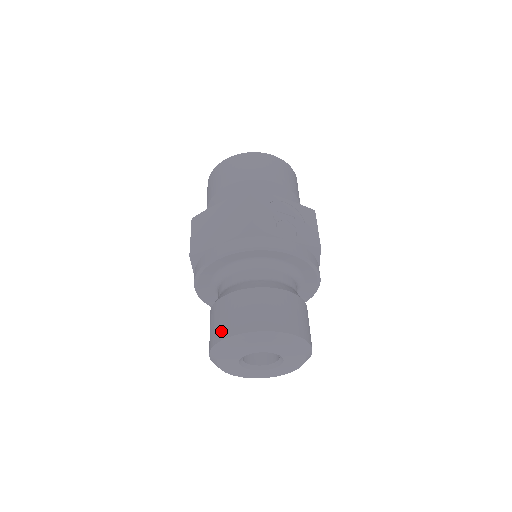
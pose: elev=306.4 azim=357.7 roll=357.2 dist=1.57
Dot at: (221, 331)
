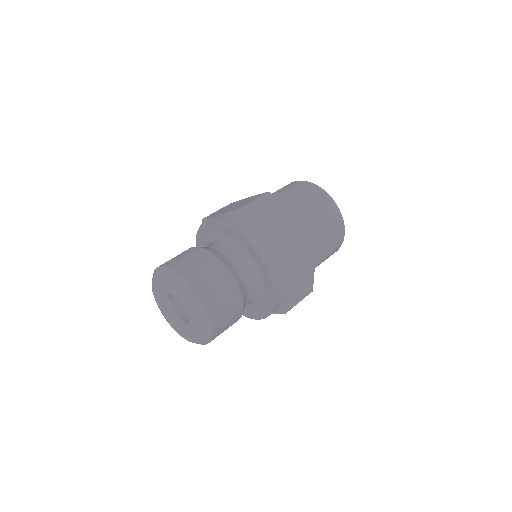
Dot at: occluded
